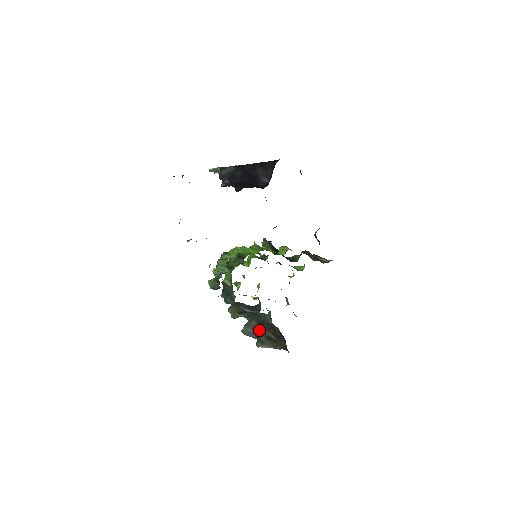
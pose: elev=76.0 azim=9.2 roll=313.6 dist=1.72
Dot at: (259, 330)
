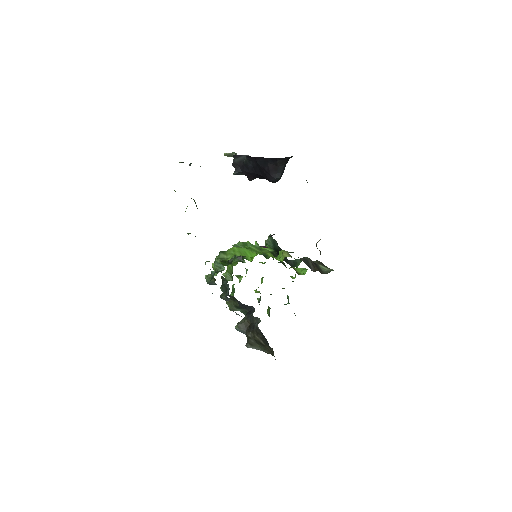
Dot at: (249, 332)
